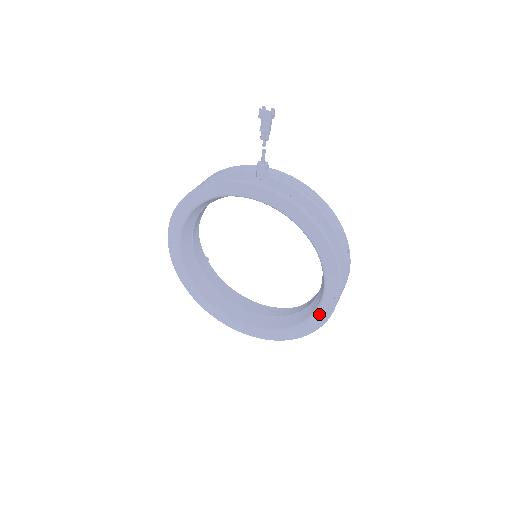
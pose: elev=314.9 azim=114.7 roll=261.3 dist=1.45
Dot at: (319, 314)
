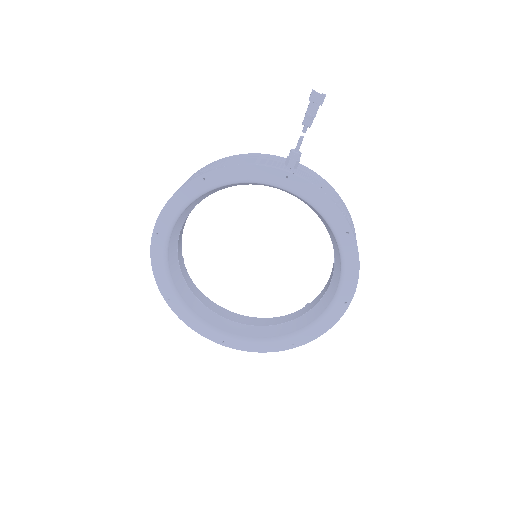
Dot at: (323, 321)
